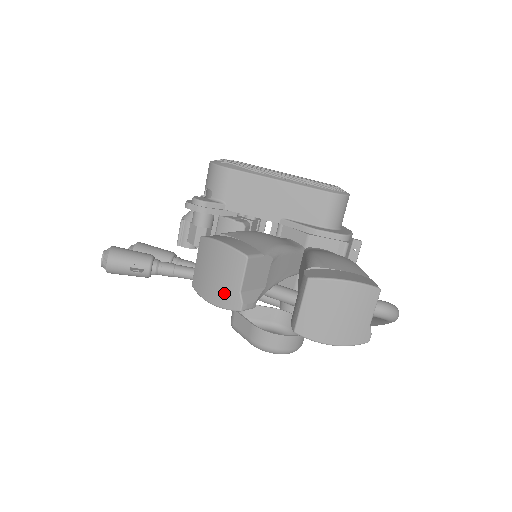
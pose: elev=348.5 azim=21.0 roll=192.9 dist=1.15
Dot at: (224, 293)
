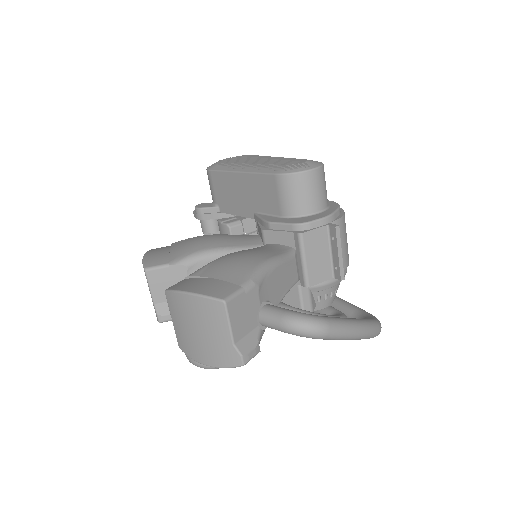
Dot at: occluded
